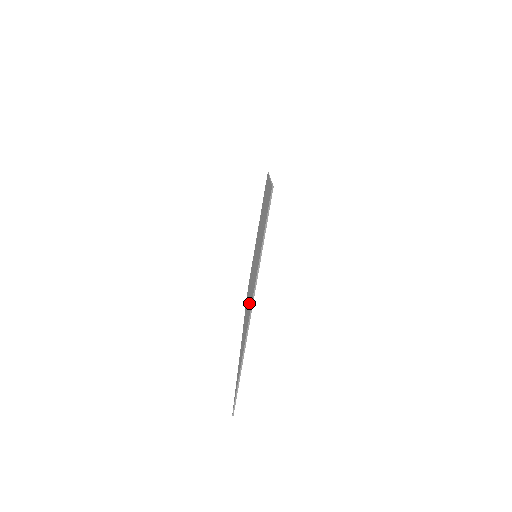
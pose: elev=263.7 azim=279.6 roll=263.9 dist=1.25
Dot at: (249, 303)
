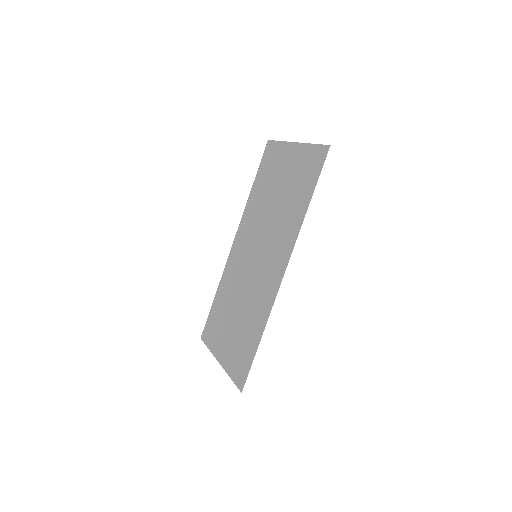
Dot at: (228, 316)
